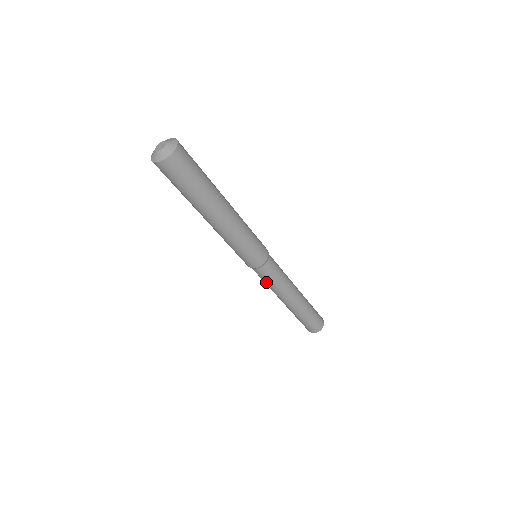
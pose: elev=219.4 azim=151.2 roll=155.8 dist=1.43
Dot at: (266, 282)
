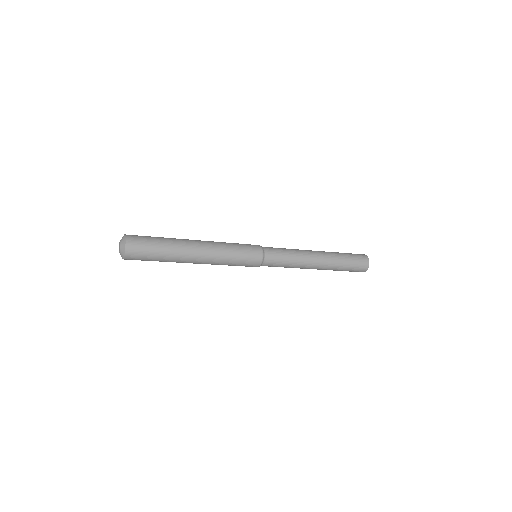
Dot at: occluded
